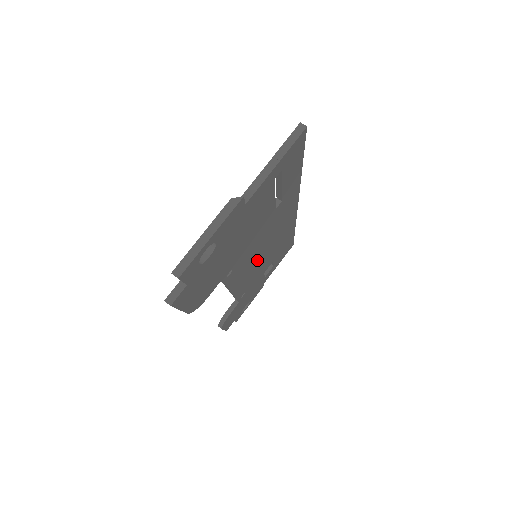
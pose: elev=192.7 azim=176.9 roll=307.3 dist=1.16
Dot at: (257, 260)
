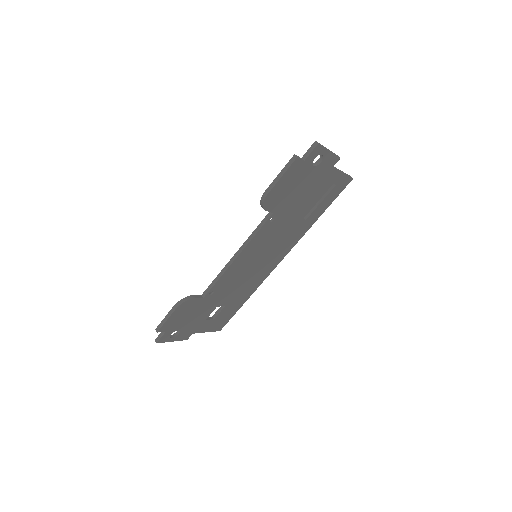
Dot at: (253, 260)
